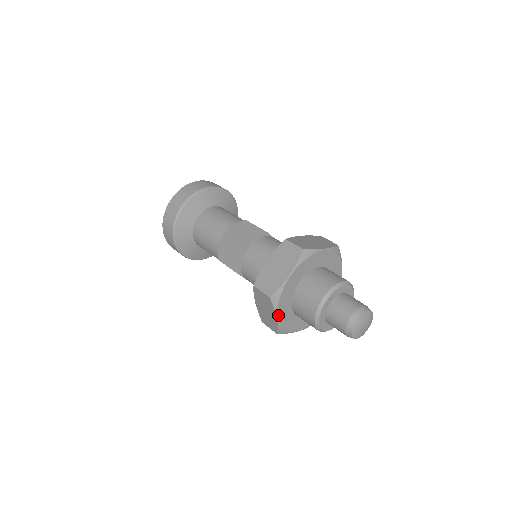
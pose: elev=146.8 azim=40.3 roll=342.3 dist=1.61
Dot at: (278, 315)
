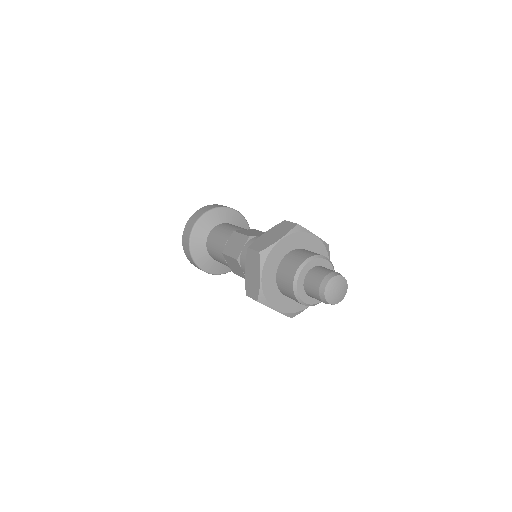
Dot at: (275, 309)
